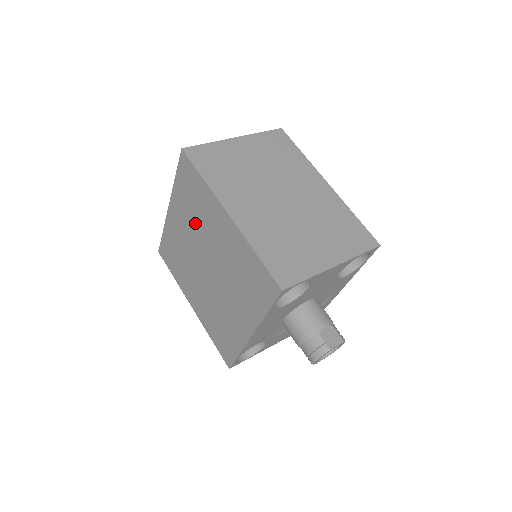
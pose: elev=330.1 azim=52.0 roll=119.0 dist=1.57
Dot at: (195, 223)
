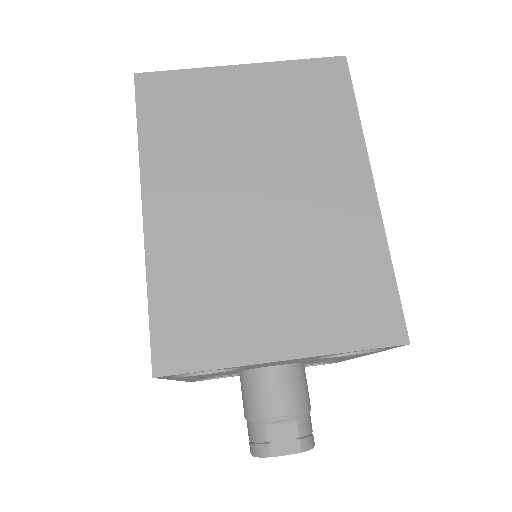
Dot at: occluded
